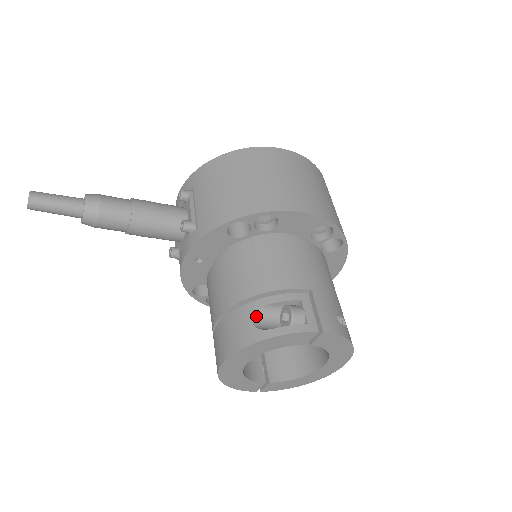
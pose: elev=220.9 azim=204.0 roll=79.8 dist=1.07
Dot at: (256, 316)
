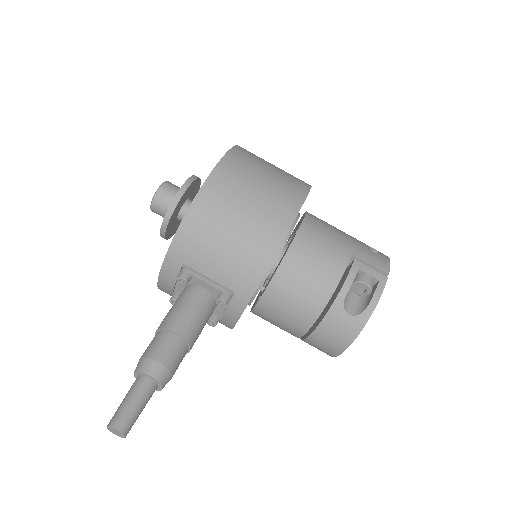
Dot at: (346, 308)
